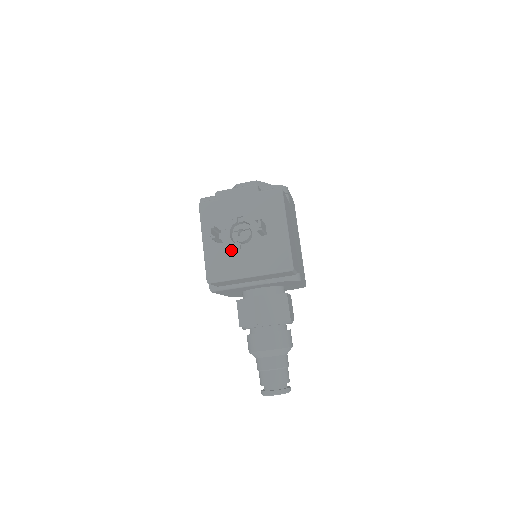
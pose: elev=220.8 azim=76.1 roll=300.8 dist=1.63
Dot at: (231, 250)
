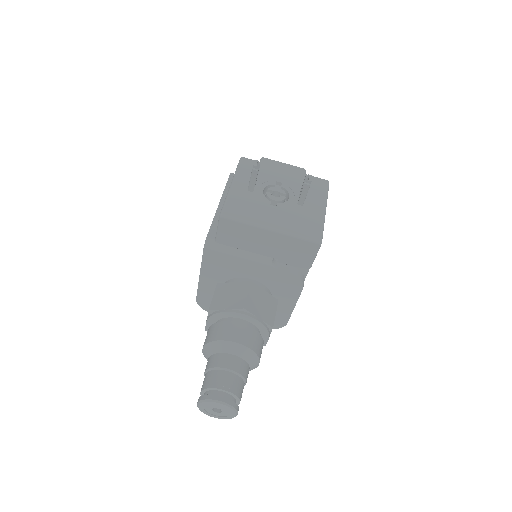
Dot at: (260, 201)
